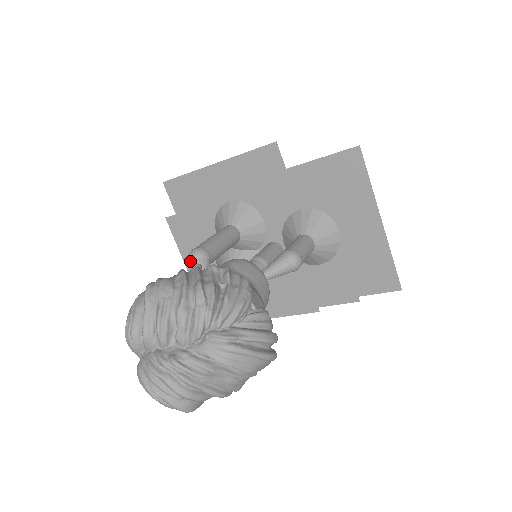
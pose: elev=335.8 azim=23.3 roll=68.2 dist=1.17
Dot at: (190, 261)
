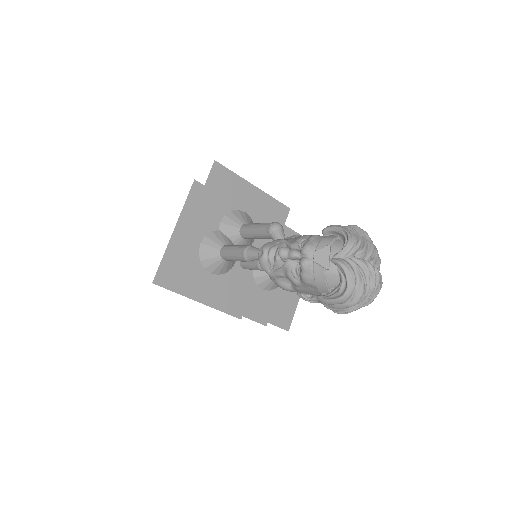
Dot at: (278, 227)
